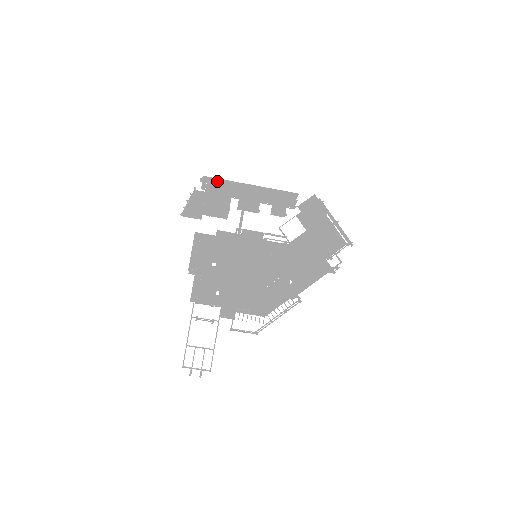
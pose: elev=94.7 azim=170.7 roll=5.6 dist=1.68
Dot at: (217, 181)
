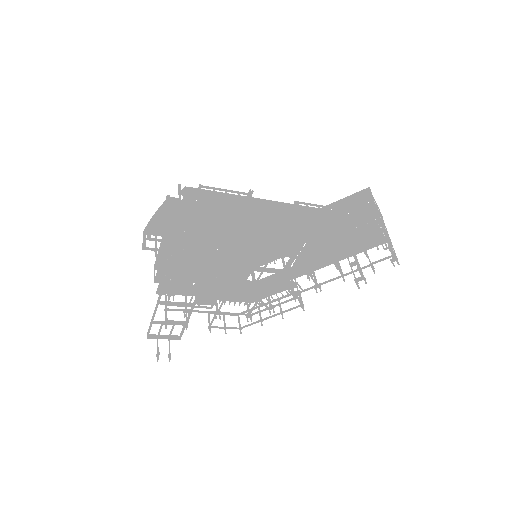
Dot at: (211, 197)
